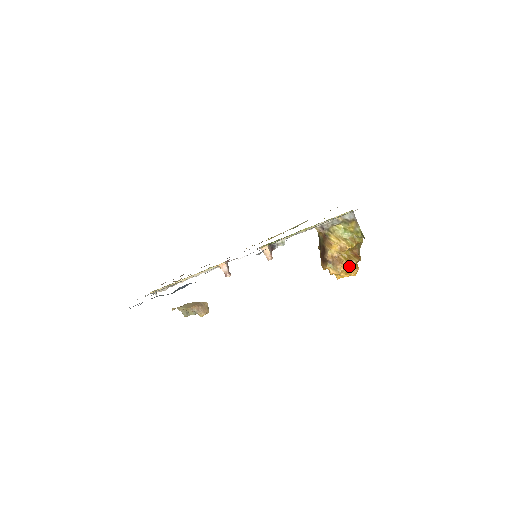
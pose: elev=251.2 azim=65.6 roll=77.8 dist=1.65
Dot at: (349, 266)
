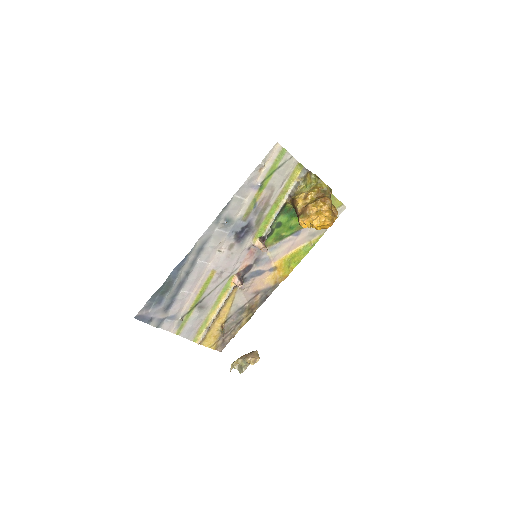
Dot at: (315, 206)
